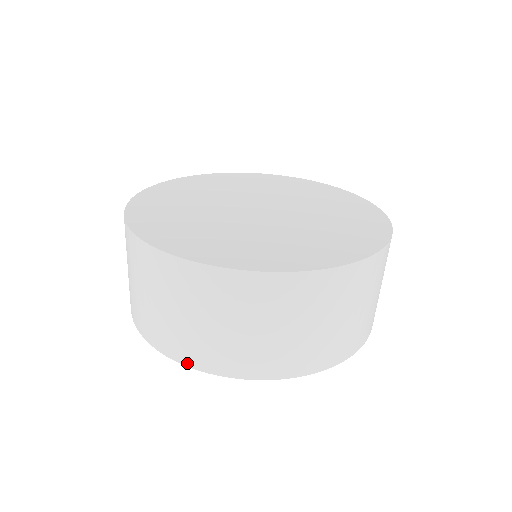
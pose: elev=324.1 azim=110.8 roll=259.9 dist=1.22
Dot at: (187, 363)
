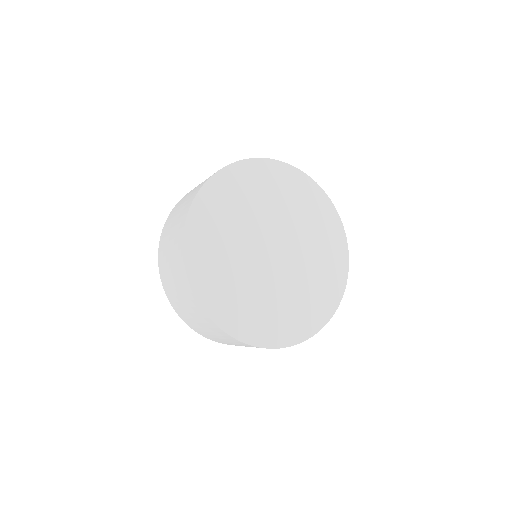
Dot at: (165, 289)
